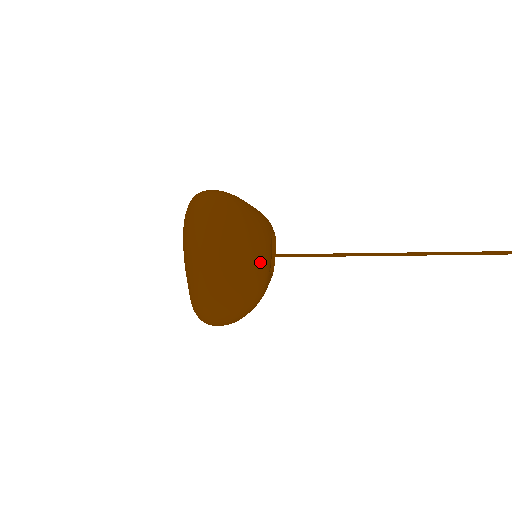
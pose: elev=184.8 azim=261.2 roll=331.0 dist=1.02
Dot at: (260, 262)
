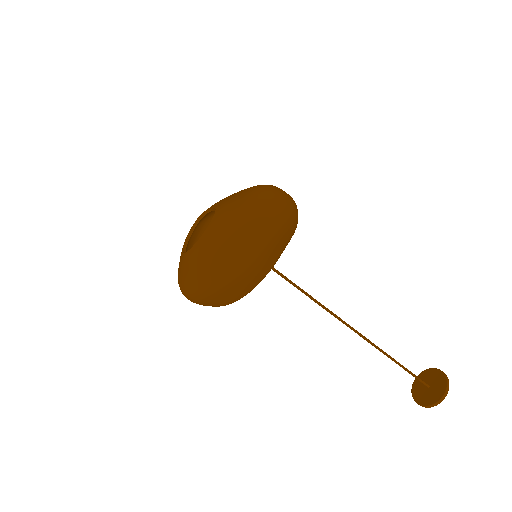
Dot at: occluded
